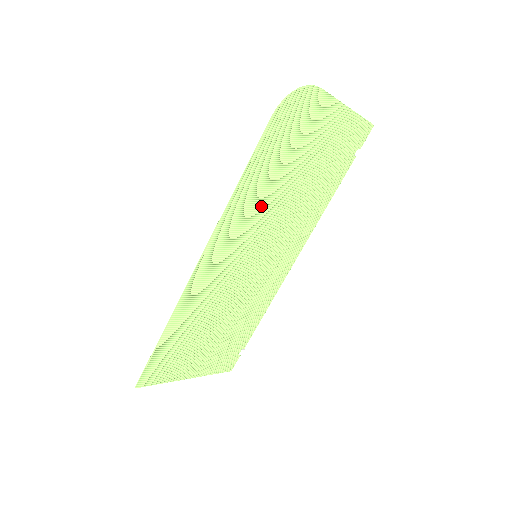
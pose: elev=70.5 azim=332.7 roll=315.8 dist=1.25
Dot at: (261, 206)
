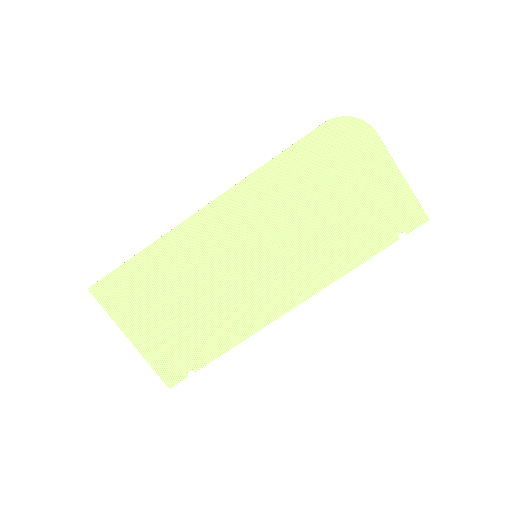
Dot at: (282, 202)
